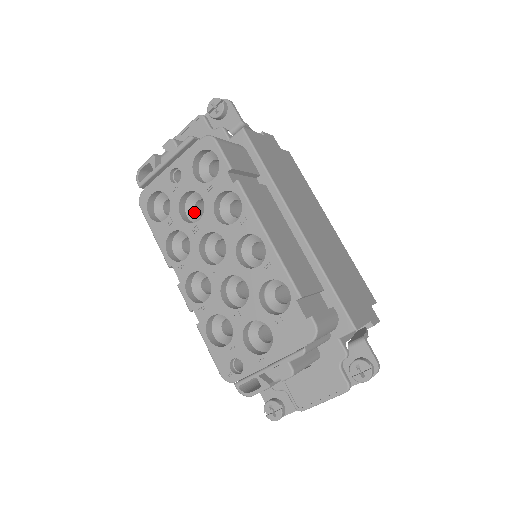
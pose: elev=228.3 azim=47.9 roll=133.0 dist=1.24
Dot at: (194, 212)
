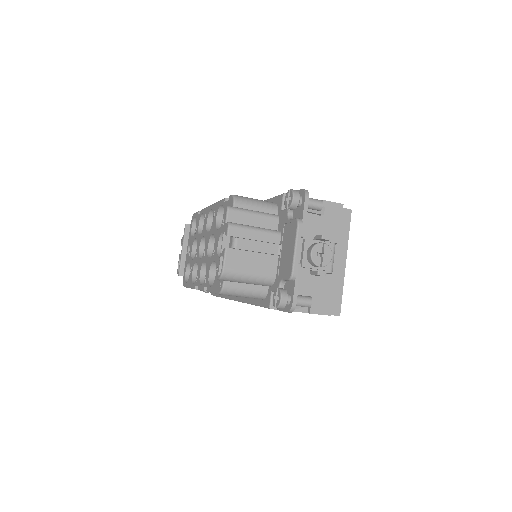
Dot at: occluded
